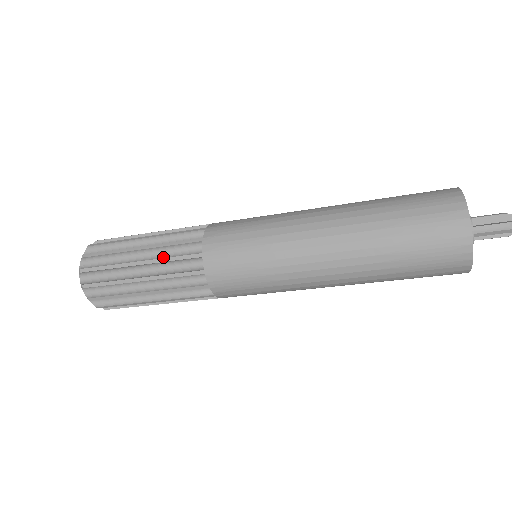
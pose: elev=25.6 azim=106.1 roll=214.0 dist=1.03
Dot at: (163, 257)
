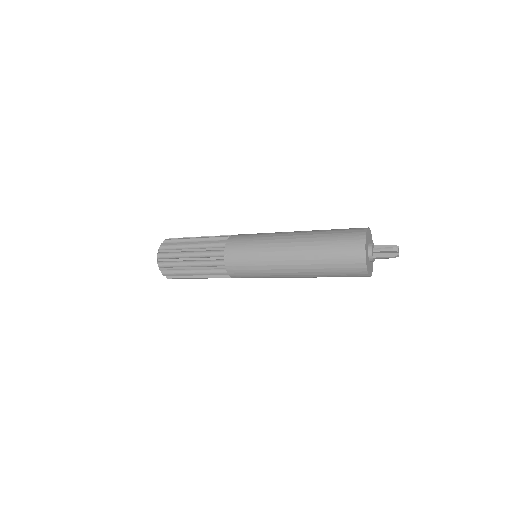
Dot at: (206, 271)
